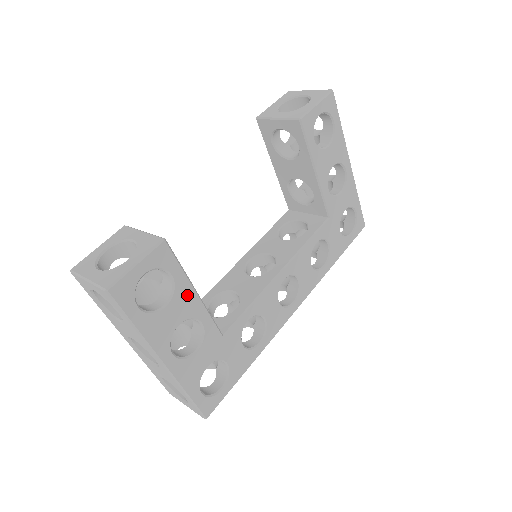
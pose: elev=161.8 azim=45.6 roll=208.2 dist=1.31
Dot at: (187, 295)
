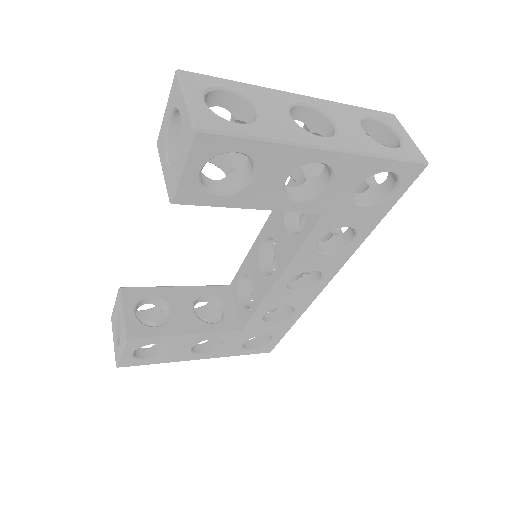
Dot at: (181, 340)
